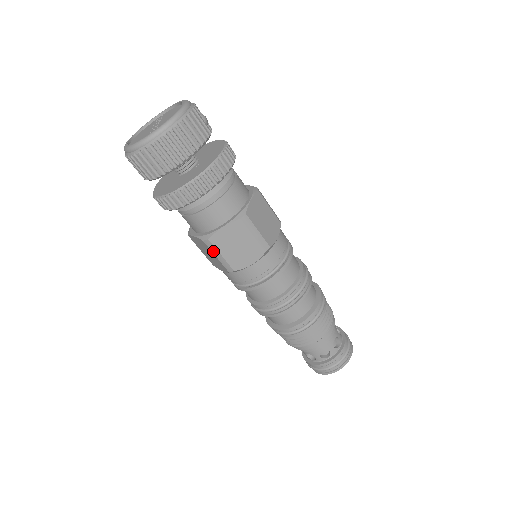
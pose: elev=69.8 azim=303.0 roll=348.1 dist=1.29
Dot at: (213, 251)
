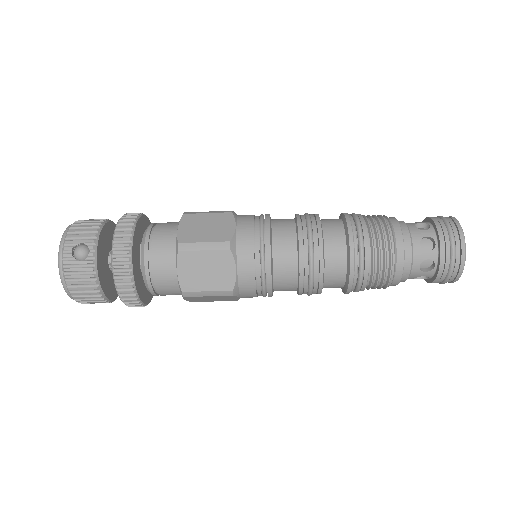
Dot at: occluded
